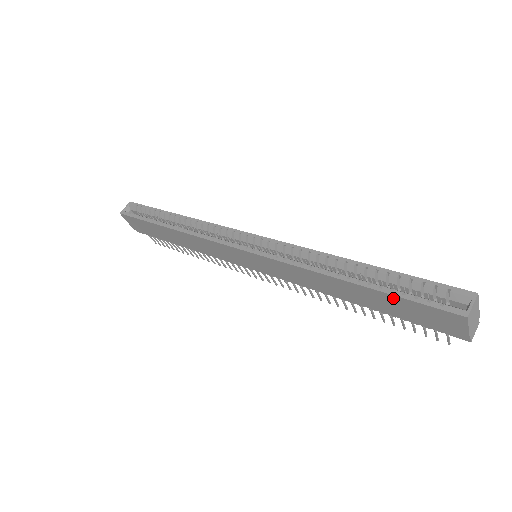
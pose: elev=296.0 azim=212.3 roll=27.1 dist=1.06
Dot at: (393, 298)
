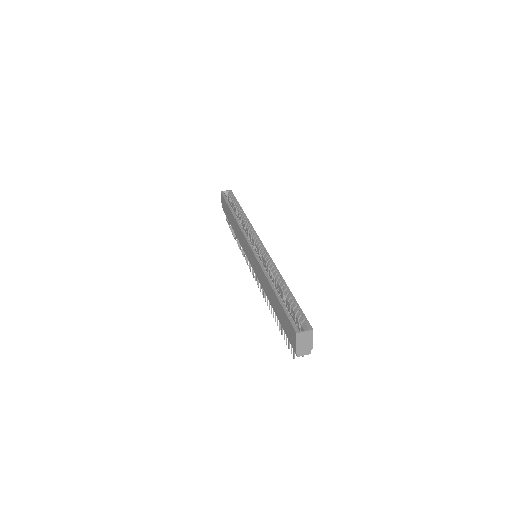
Dot at: (281, 308)
